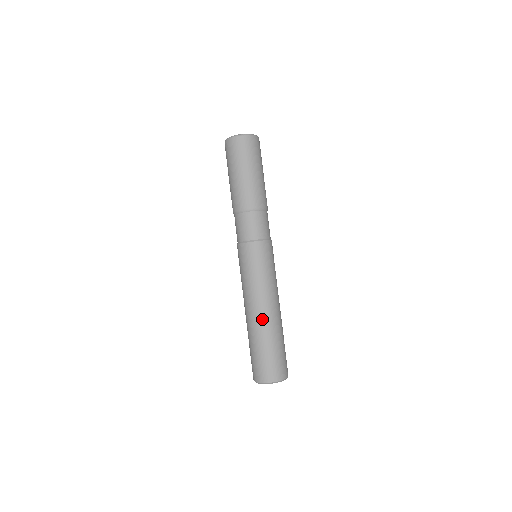
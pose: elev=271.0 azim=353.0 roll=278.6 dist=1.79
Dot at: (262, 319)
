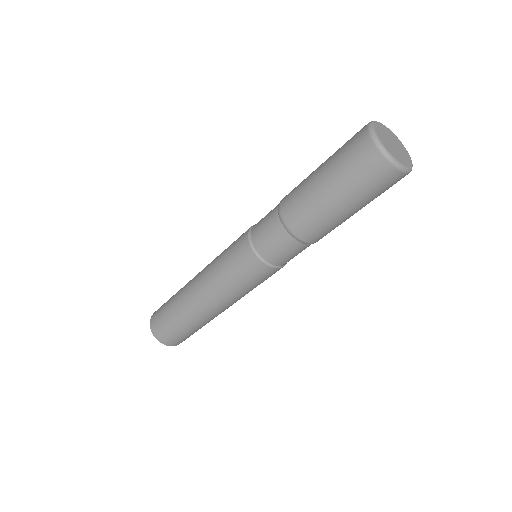
Dot at: (190, 298)
